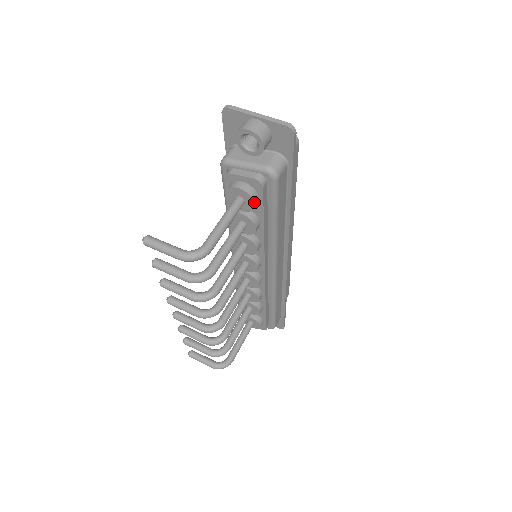
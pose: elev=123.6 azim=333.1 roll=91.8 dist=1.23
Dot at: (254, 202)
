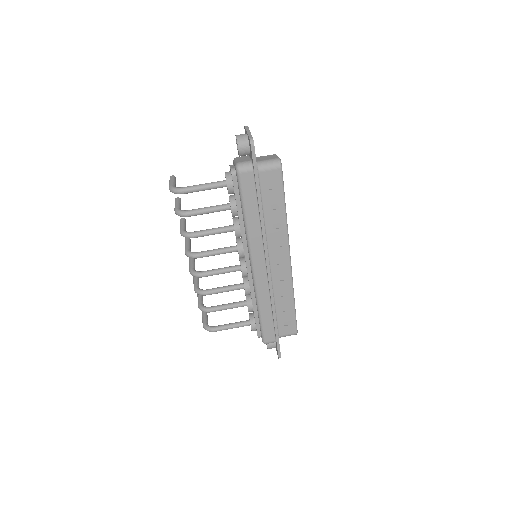
Dot at: (227, 185)
